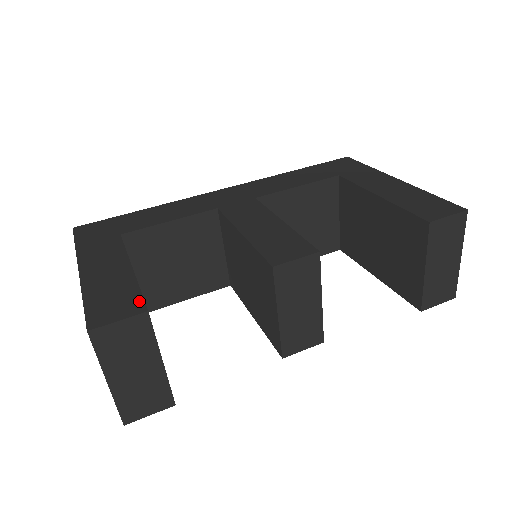
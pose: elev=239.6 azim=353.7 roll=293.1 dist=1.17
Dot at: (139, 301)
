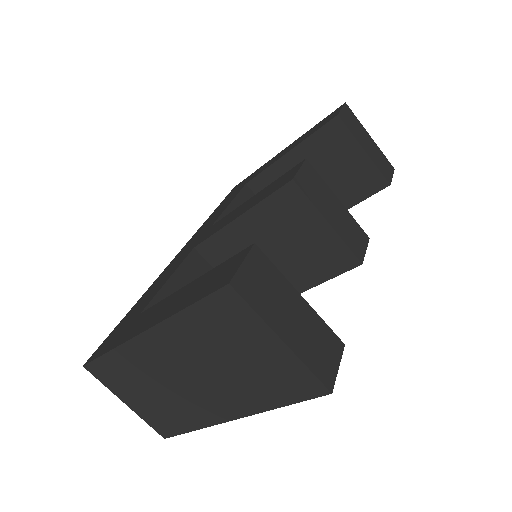
Dot at: (236, 256)
